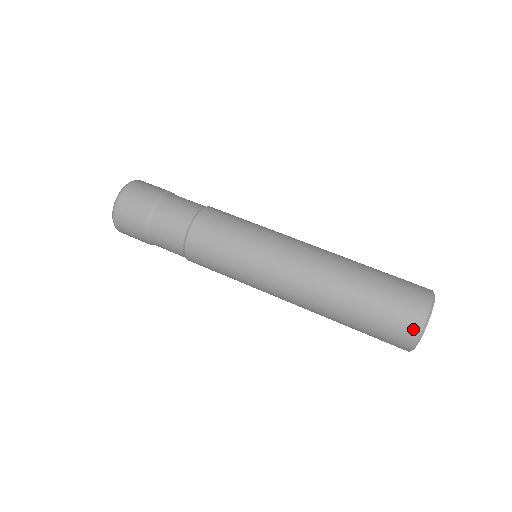
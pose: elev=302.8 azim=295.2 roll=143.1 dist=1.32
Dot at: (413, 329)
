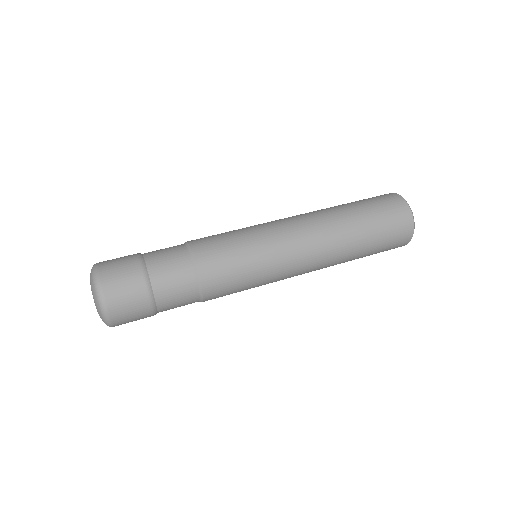
Dot at: (407, 218)
